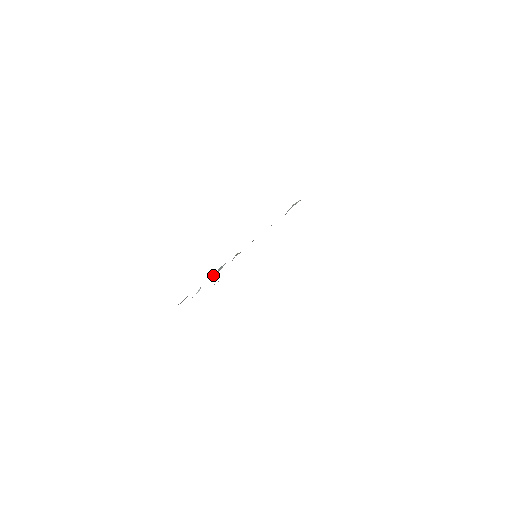
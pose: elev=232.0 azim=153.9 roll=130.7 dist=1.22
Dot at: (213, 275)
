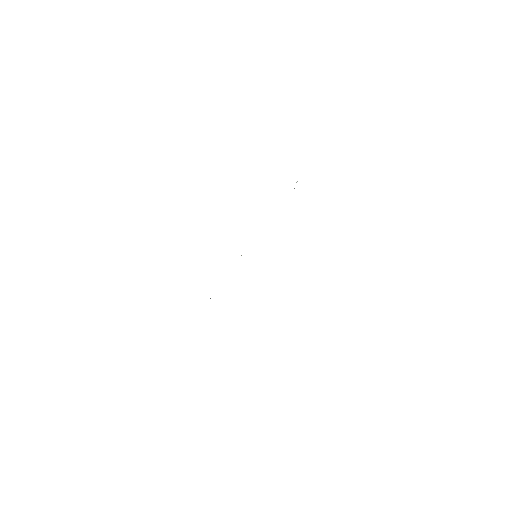
Dot at: occluded
